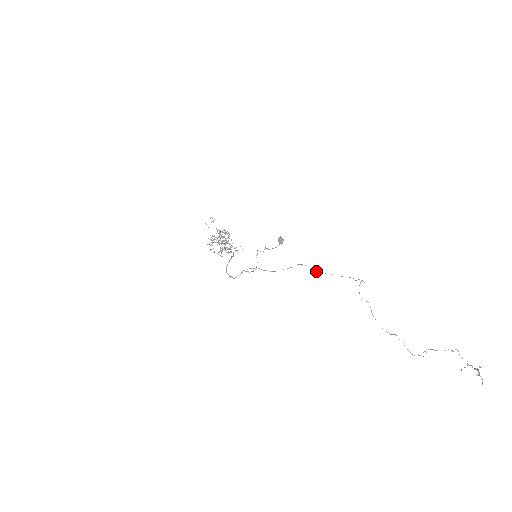
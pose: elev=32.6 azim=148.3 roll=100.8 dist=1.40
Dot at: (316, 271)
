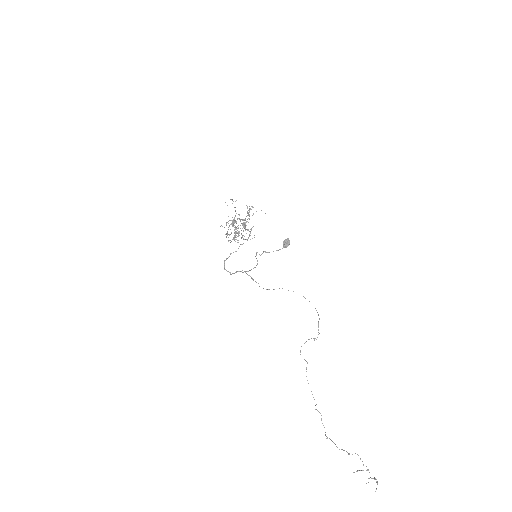
Dot at: occluded
